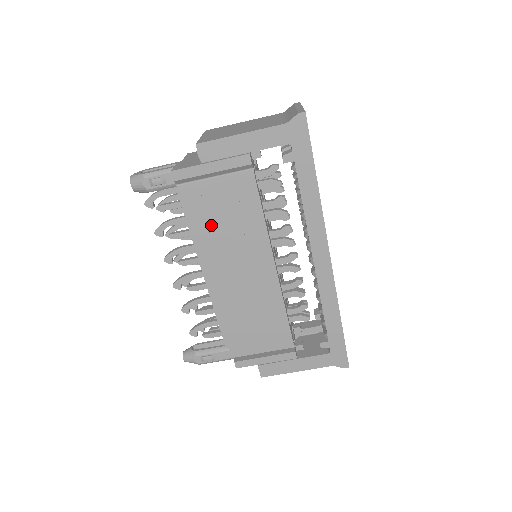
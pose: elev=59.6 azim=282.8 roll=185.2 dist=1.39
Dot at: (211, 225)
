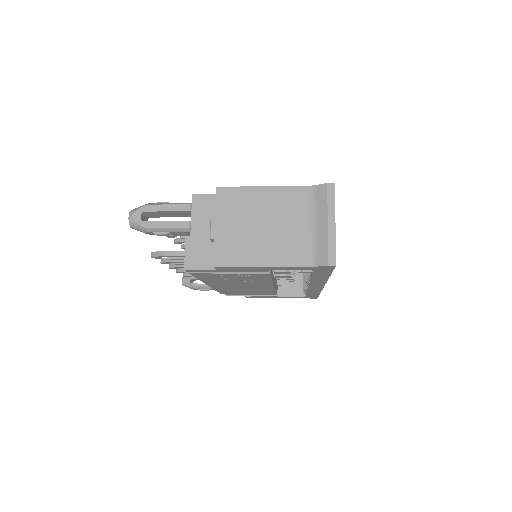
Dot at: (220, 279)
